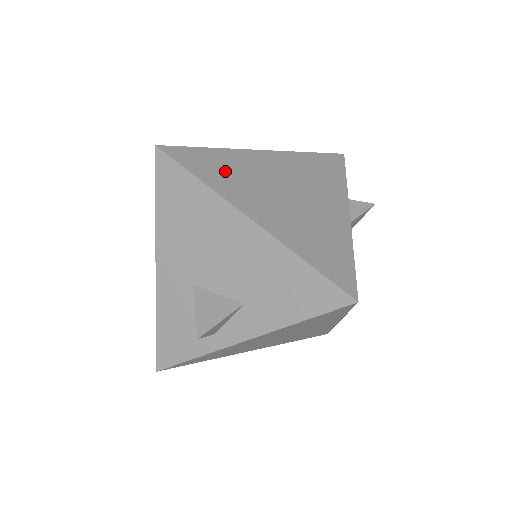
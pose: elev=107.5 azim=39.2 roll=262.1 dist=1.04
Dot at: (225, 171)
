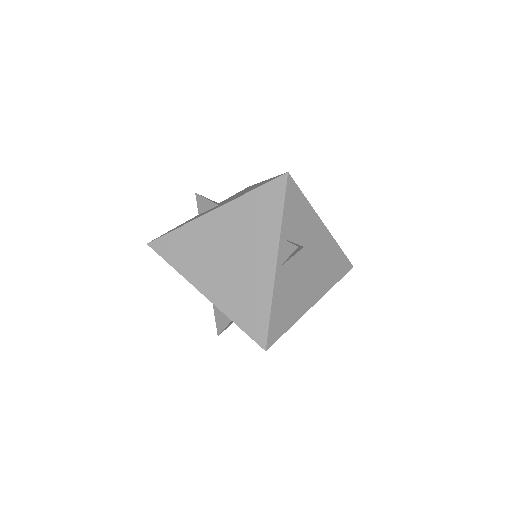
Dot at: (187, 251)
